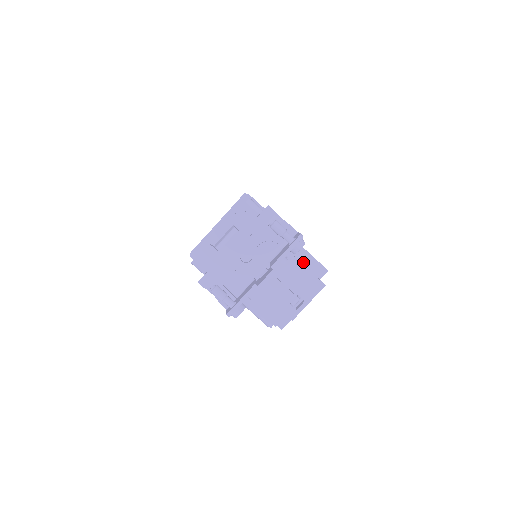
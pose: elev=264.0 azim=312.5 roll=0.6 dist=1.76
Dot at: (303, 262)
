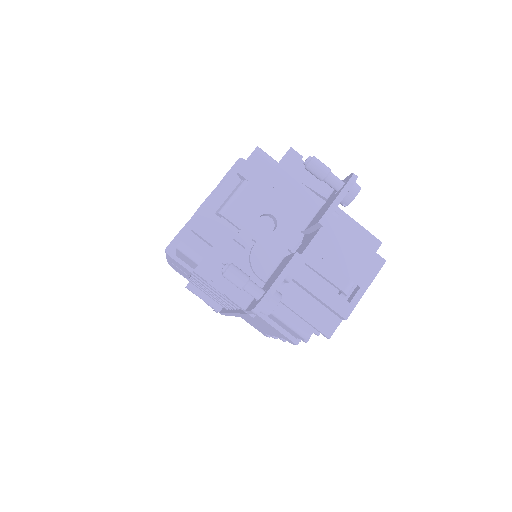
Dot at: occluded
